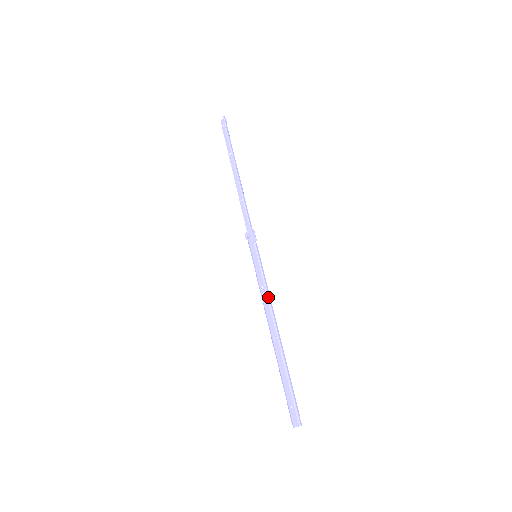
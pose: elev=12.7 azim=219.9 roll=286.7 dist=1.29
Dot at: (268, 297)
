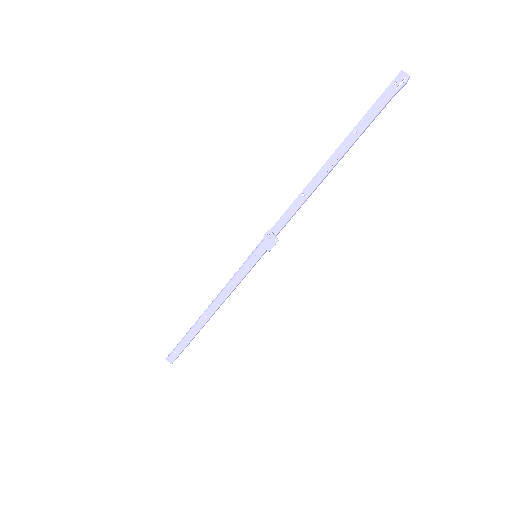
Dot at: (230, 294)
